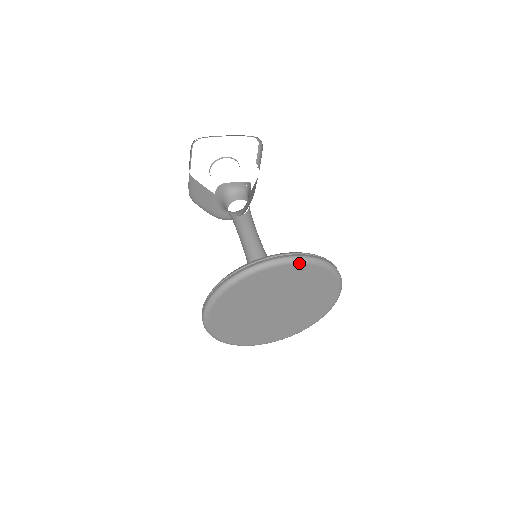
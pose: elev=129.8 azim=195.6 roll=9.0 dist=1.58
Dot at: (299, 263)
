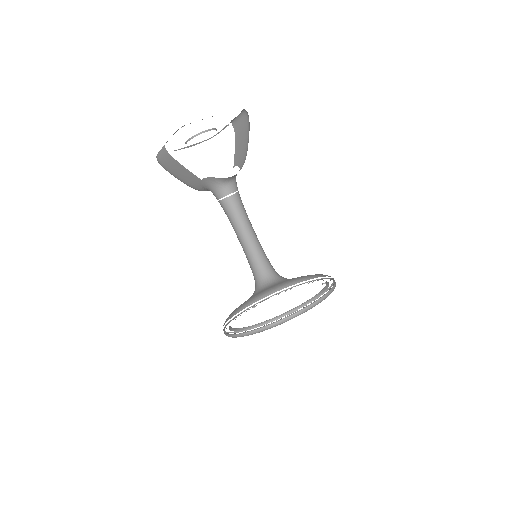
Dot at: occluded
